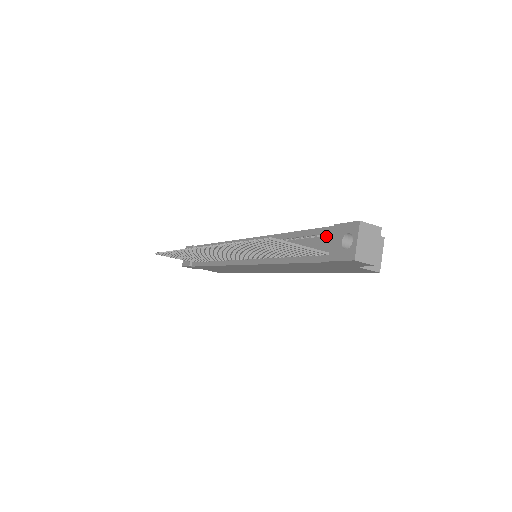
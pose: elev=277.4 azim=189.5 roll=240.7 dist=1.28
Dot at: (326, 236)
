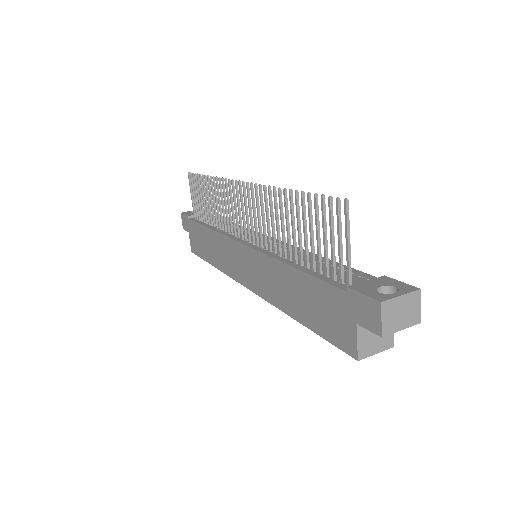
Dot at: (363, 278)
